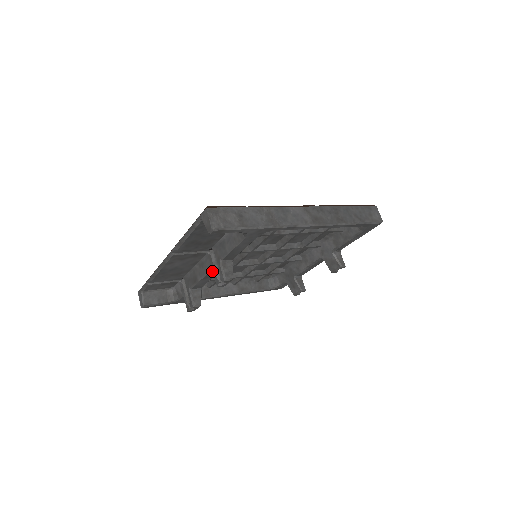
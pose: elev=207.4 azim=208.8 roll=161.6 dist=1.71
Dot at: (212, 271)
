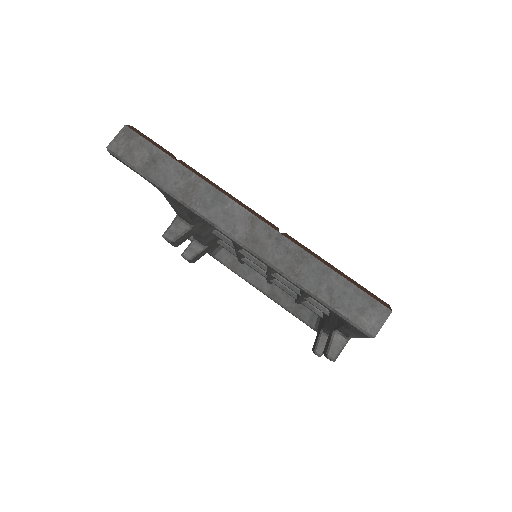
Dot at: occluded
